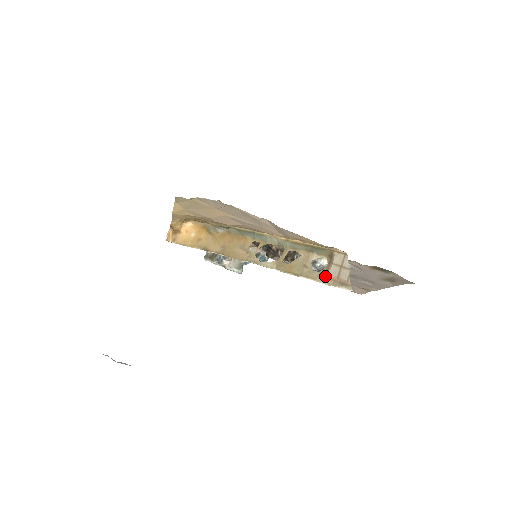
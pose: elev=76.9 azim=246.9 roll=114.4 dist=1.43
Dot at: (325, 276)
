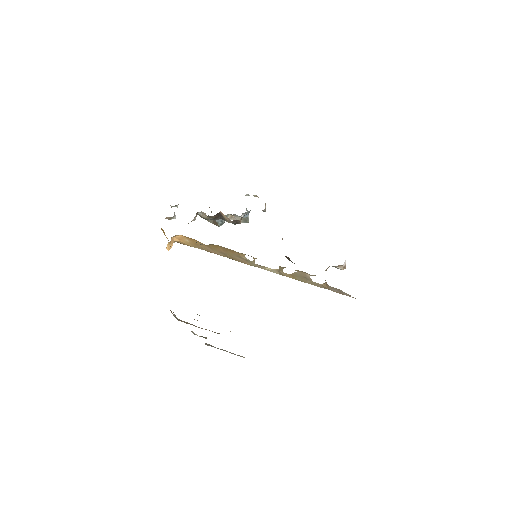
Dot at: (328, 289)
